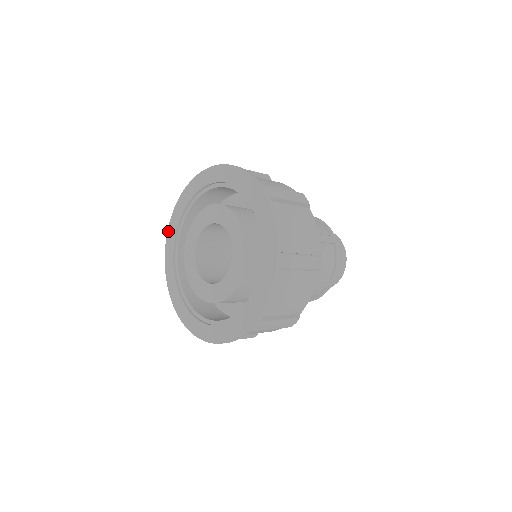
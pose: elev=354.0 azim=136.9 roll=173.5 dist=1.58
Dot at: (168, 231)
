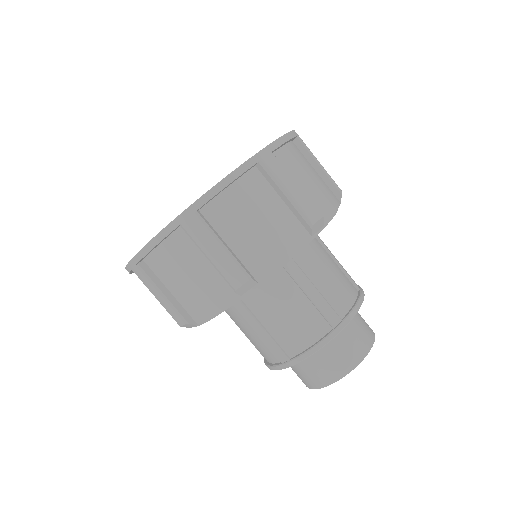
Dot at: occluded
